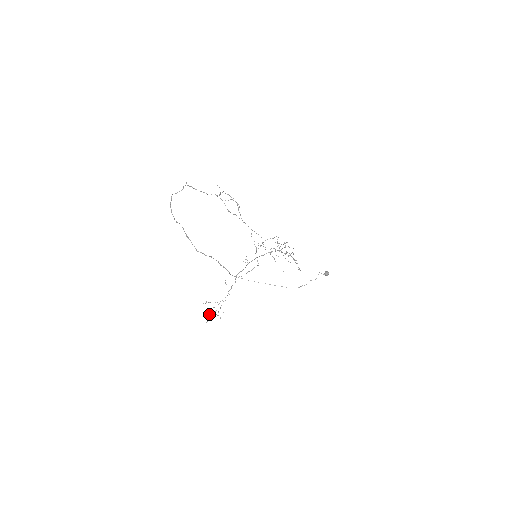
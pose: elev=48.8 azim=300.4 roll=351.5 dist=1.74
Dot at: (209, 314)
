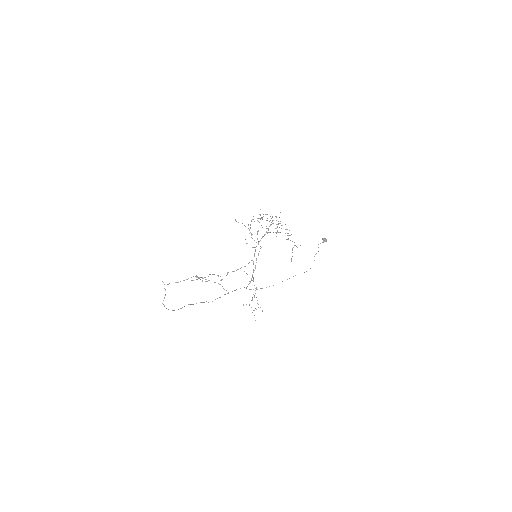
Dot at: occluded
